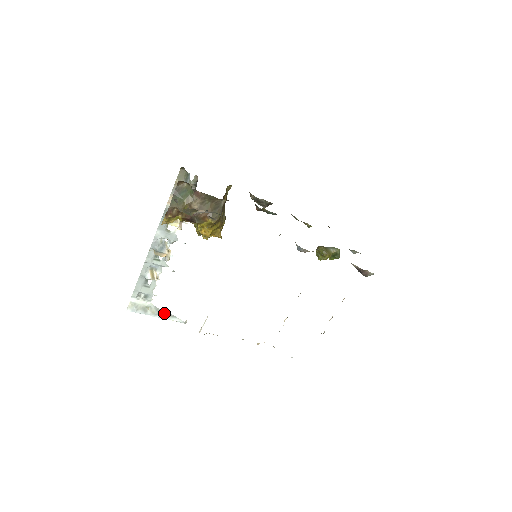
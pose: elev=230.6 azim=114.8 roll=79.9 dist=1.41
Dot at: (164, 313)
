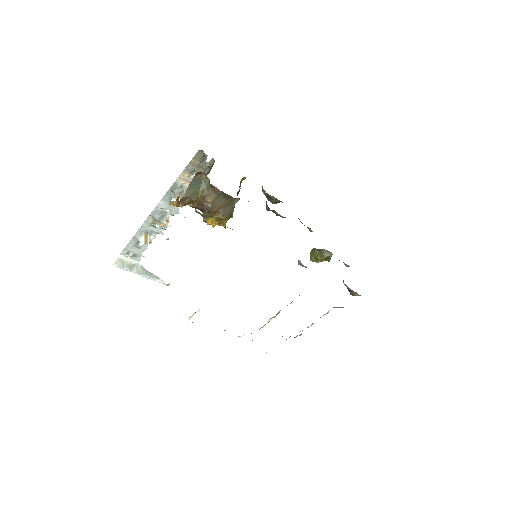
Dot at: (149, 273)
